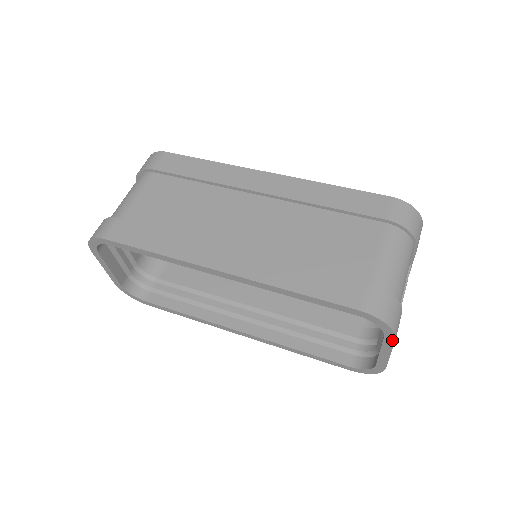
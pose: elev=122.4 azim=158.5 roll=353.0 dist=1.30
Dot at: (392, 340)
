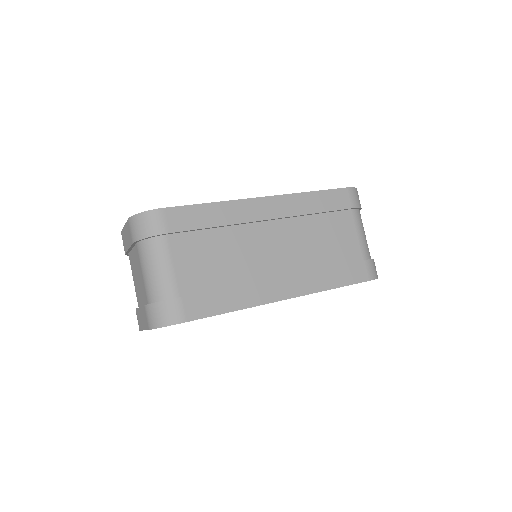
Dot at: occluded
